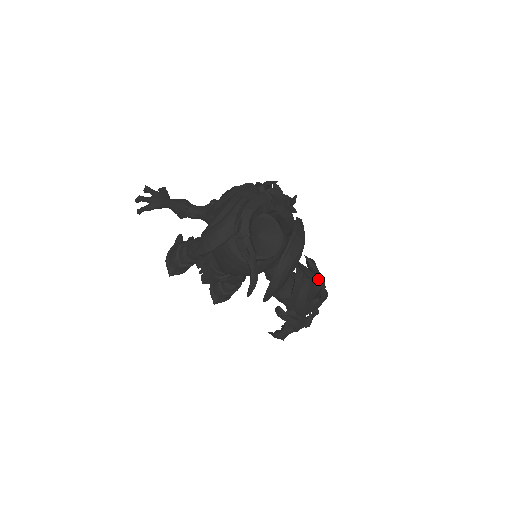
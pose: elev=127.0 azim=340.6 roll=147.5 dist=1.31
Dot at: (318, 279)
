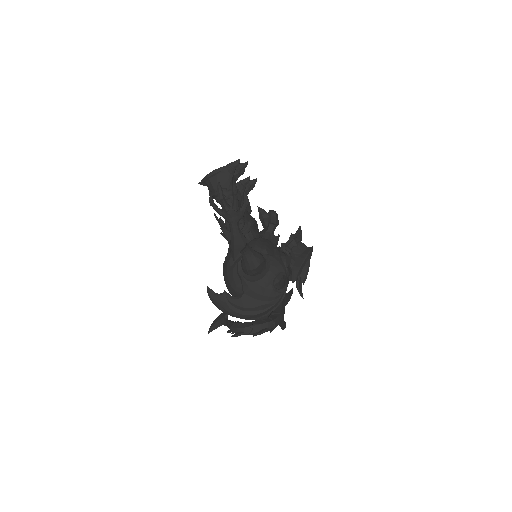
Dot at: occluded
